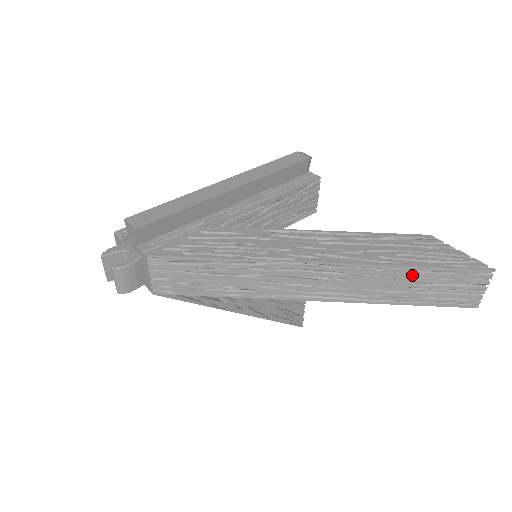
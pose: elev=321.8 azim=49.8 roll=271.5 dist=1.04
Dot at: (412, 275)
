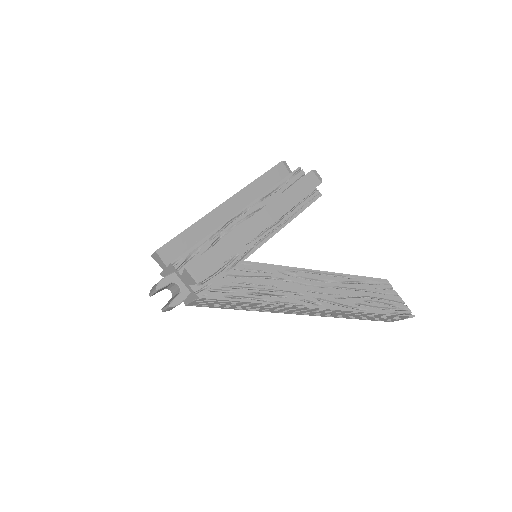
Dot at: (369, 315)
